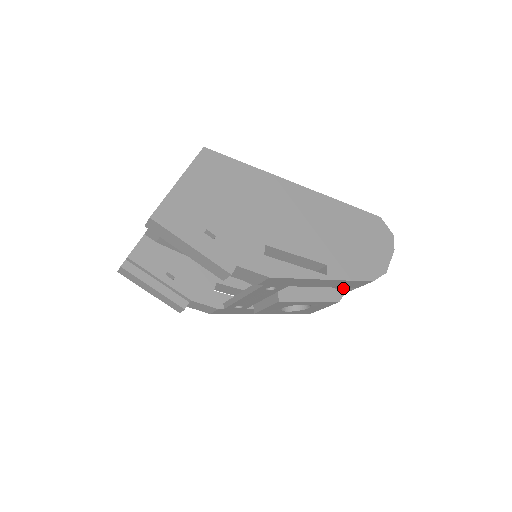
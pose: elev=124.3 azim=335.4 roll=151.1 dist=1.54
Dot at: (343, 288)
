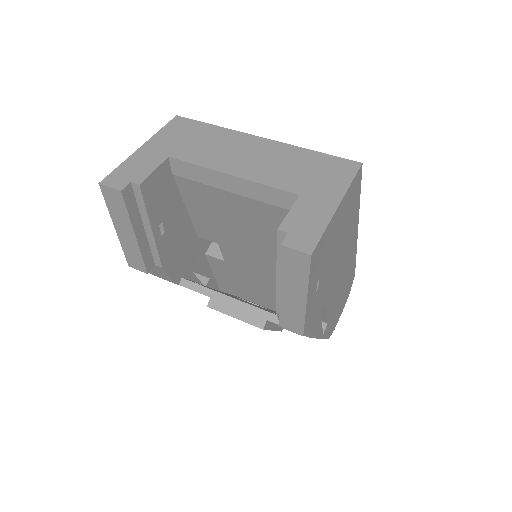
Dot at: occluded
